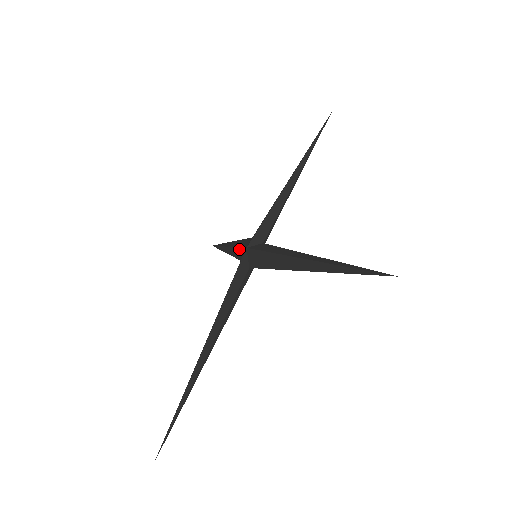
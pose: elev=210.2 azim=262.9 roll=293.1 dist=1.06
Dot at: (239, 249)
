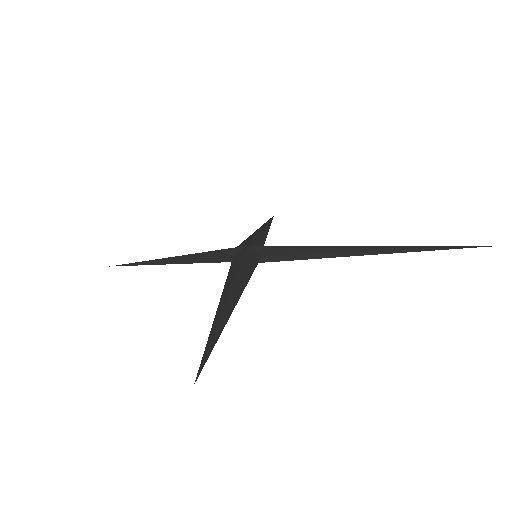
Dot at: (224, 250)
